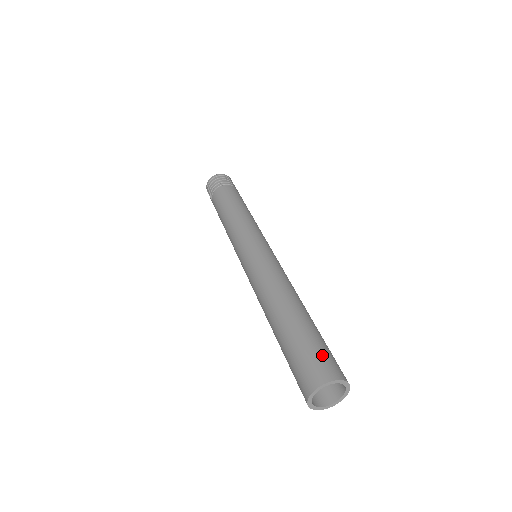
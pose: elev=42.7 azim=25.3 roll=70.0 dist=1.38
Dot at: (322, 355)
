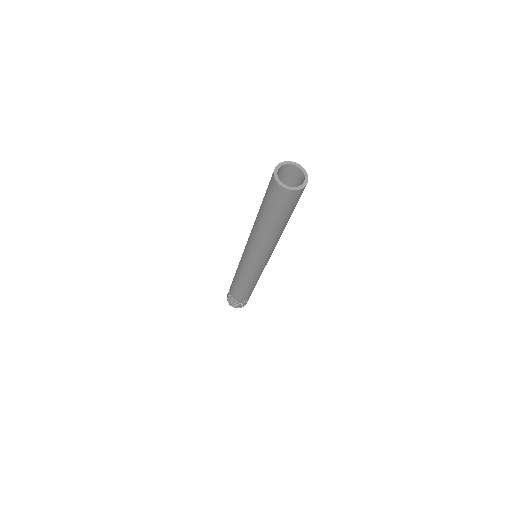
Dot at: occluded
